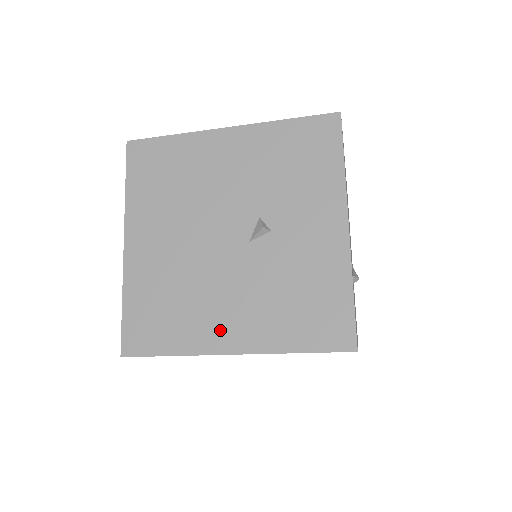
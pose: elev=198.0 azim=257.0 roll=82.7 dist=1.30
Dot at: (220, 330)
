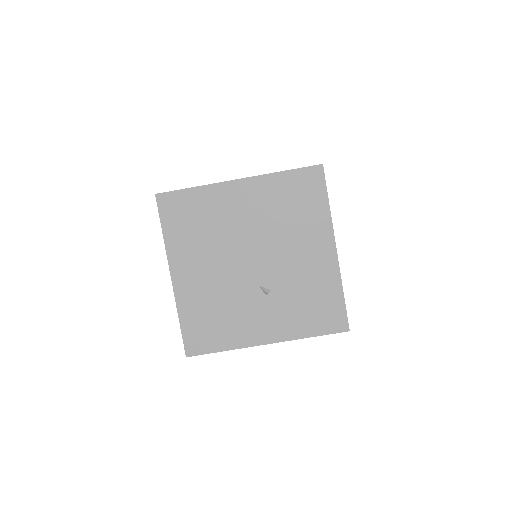
Dot at: occluded
